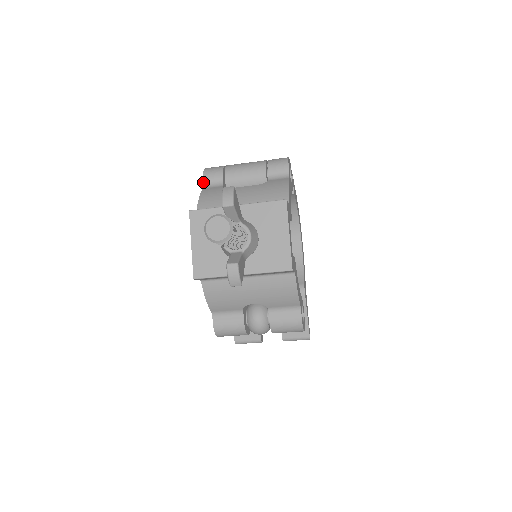
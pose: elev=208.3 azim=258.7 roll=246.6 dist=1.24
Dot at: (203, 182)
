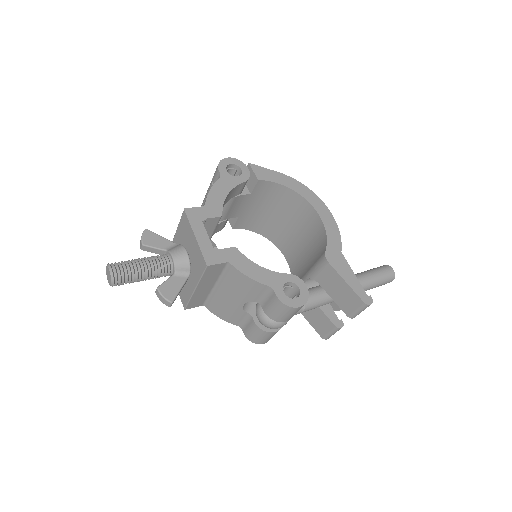
Dot at: occluded
